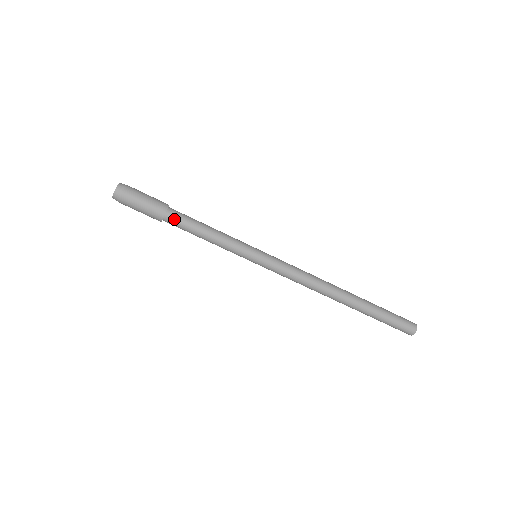
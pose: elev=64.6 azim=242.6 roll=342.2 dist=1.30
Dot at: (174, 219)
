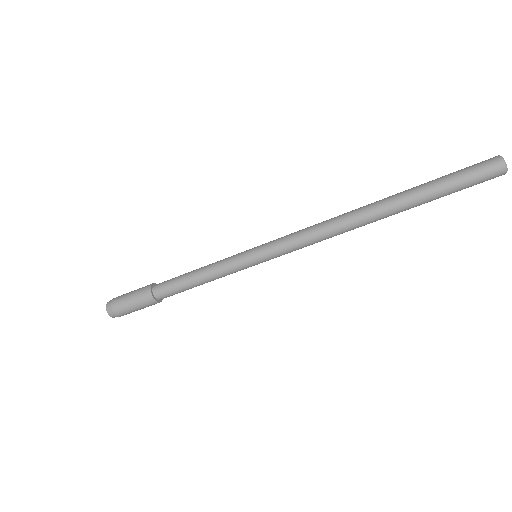
Dot at: (164, 294)
